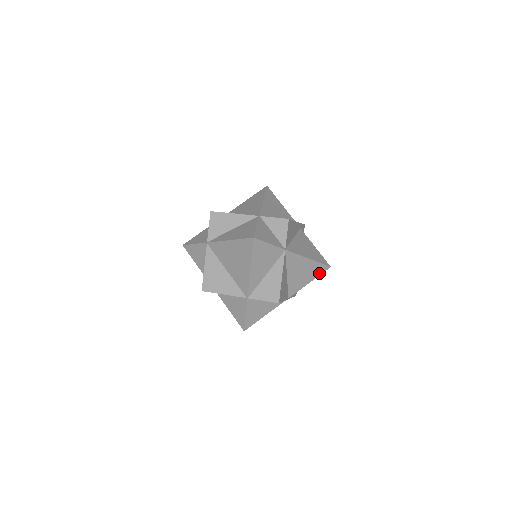
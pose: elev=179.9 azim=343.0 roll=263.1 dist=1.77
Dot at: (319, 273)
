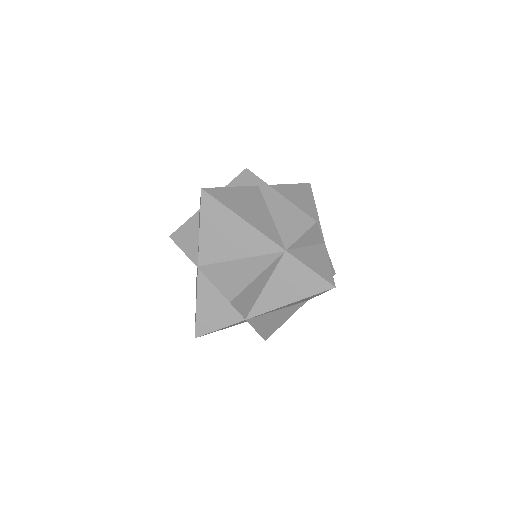
Dot at: occluded
